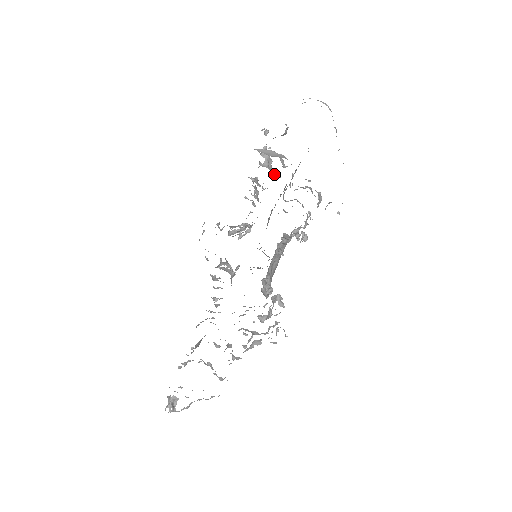
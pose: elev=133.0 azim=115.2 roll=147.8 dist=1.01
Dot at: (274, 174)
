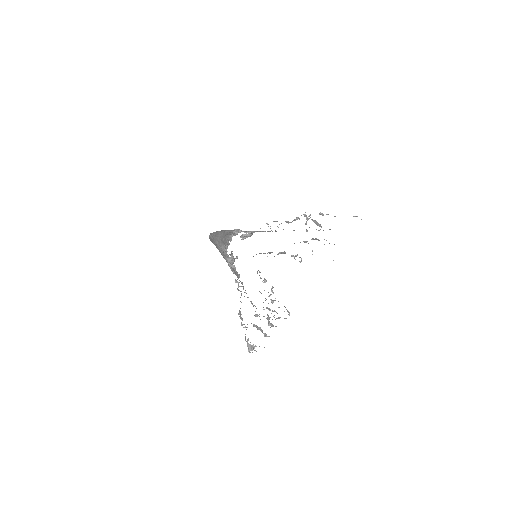
Dot at: occluded
